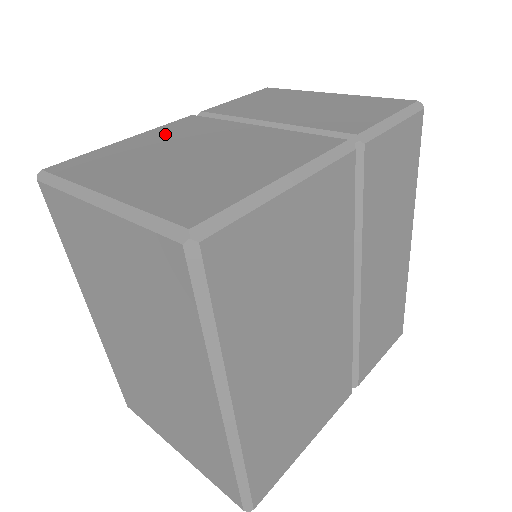
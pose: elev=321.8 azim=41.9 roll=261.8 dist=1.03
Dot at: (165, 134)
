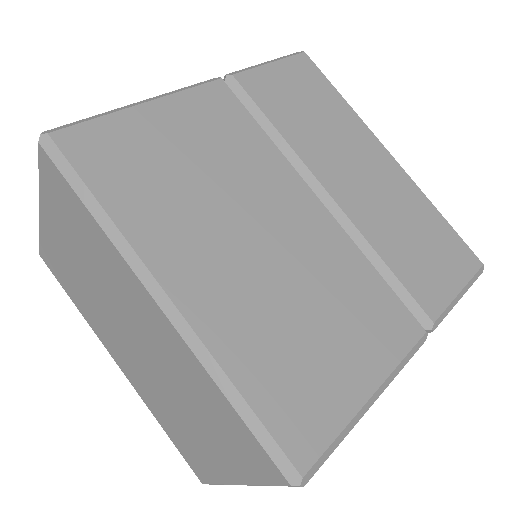
Dot at: occluded
